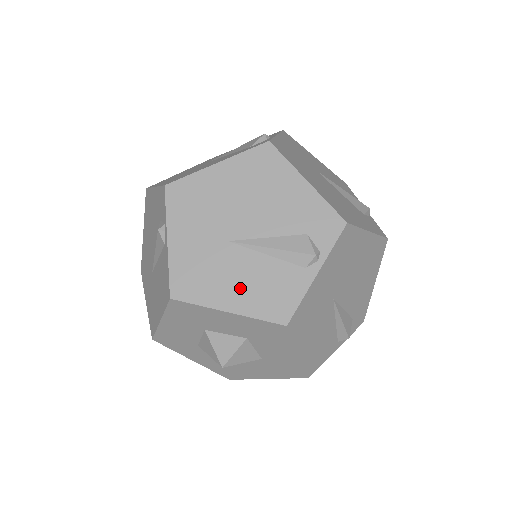
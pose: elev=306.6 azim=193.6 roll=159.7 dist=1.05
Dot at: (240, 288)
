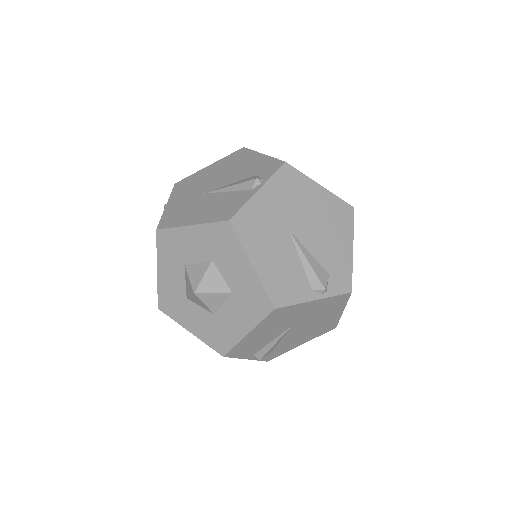
Dot at: (271, 260)
